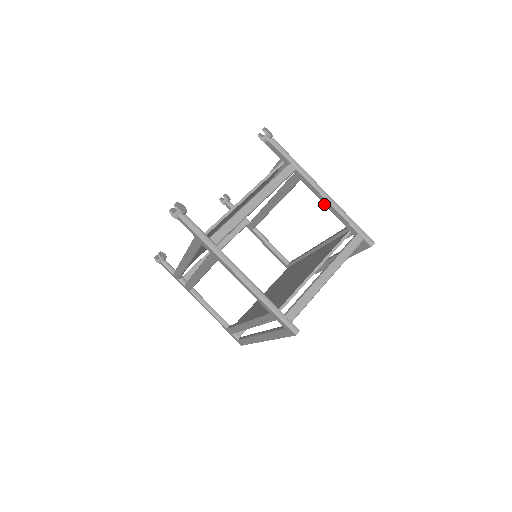
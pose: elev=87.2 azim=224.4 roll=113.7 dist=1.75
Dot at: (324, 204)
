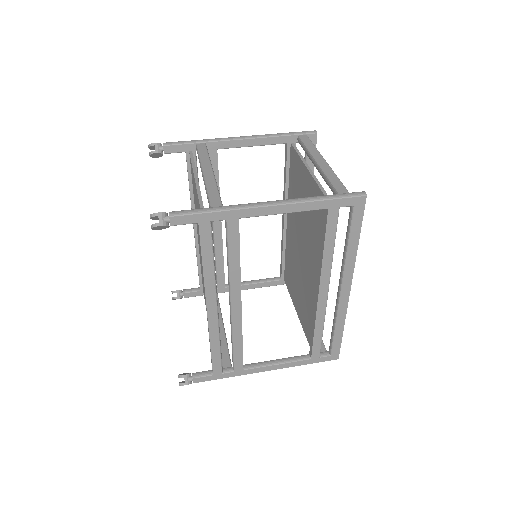
Dot at: occluded
